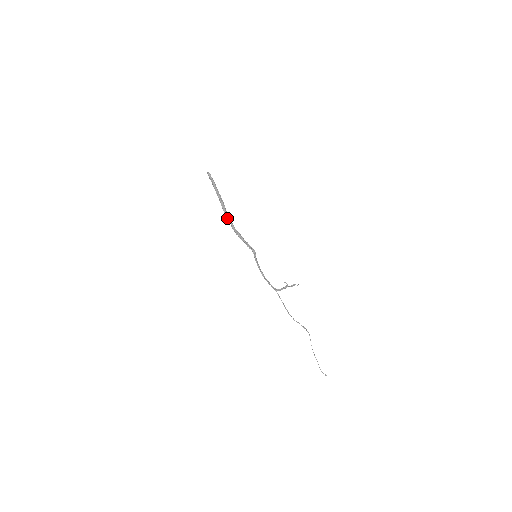
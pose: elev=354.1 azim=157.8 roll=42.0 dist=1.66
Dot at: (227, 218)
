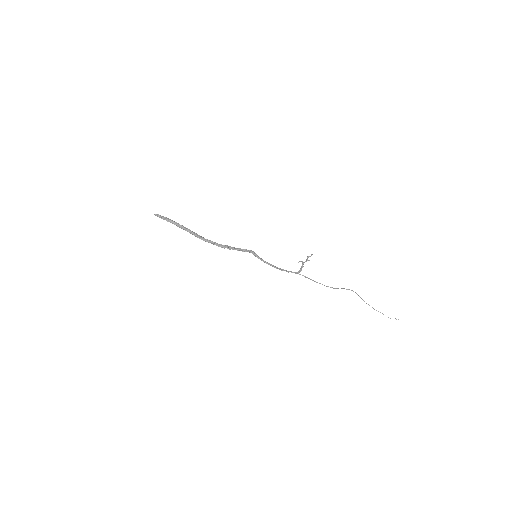
Dot at: (204, 240)
